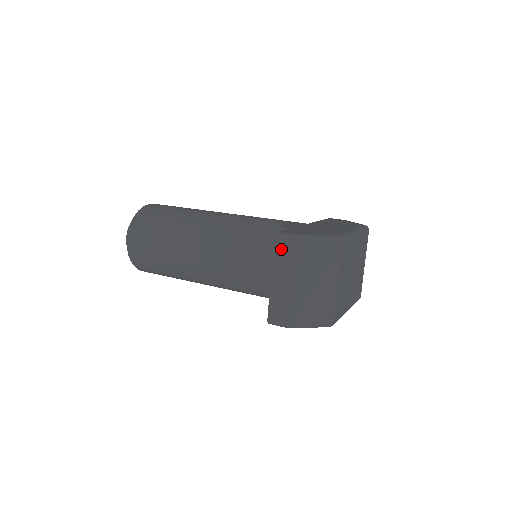
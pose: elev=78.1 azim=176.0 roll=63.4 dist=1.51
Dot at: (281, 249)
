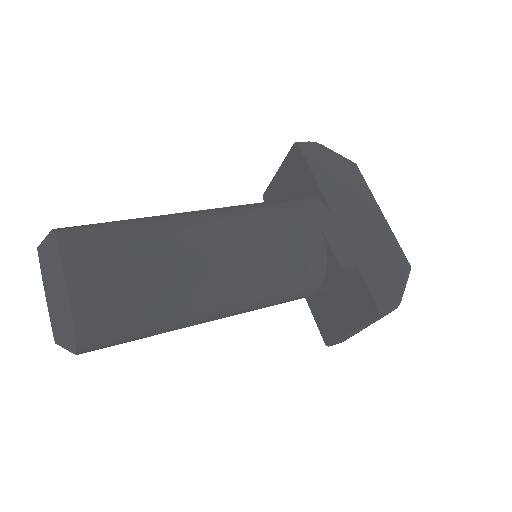
Dot at: (378, 318)
